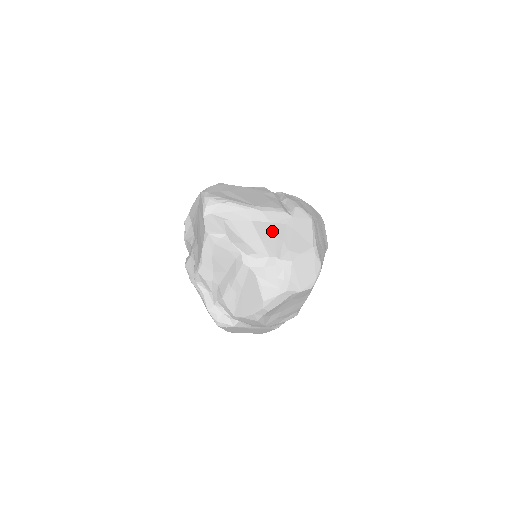
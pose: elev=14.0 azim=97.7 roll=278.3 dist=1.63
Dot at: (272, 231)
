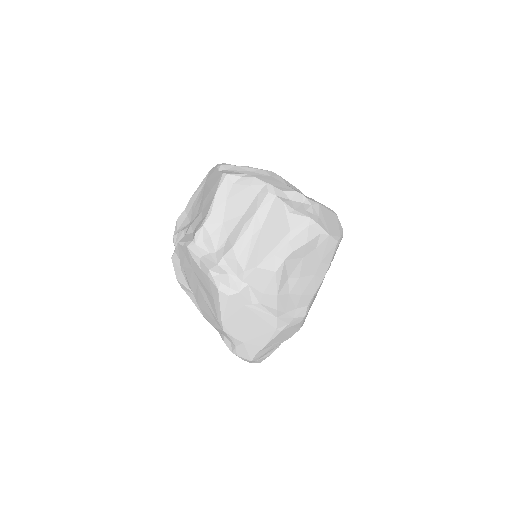
Dot at: occluded
